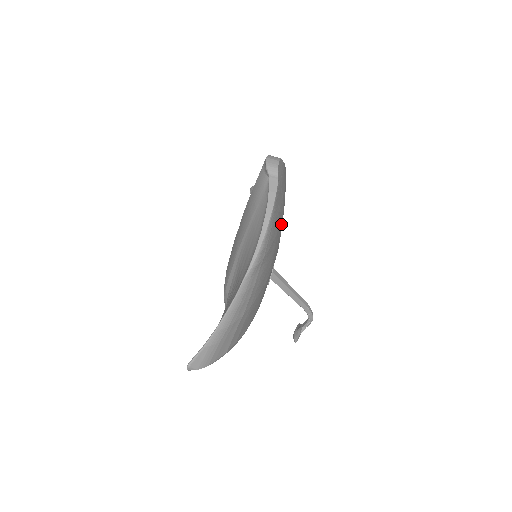
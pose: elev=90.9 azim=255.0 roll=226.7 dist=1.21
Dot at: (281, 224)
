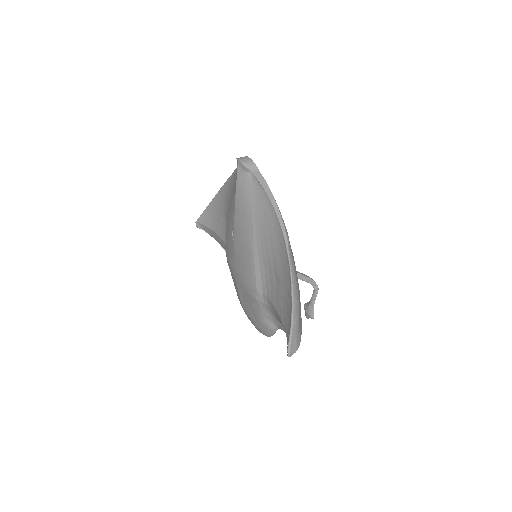
Dot at: occluded
